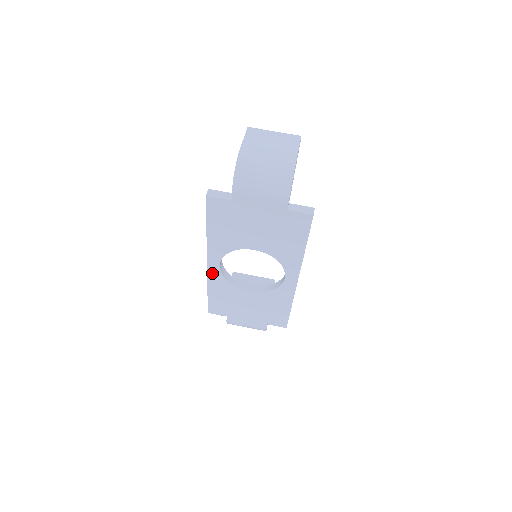
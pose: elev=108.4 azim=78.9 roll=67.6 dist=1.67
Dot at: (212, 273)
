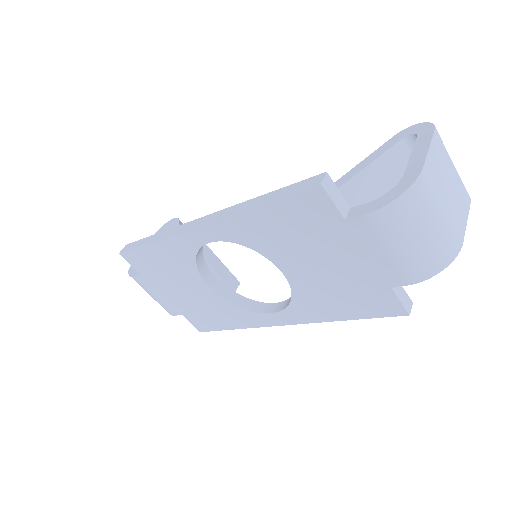
Dot at: (186, 238)
